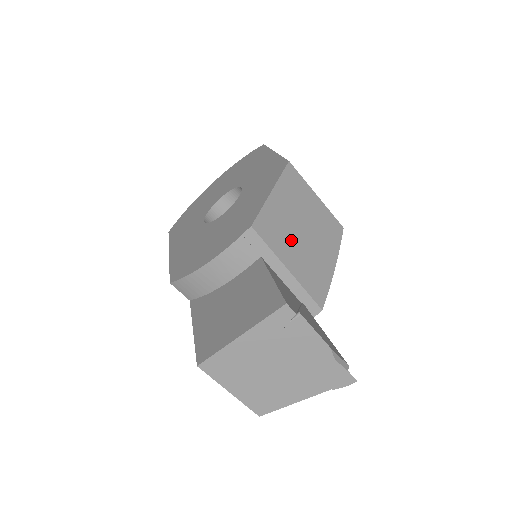
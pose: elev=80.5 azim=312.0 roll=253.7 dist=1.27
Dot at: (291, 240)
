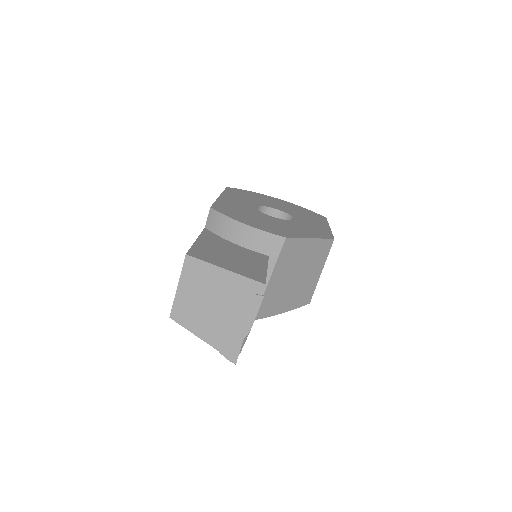
Dot at: (288, 270)
